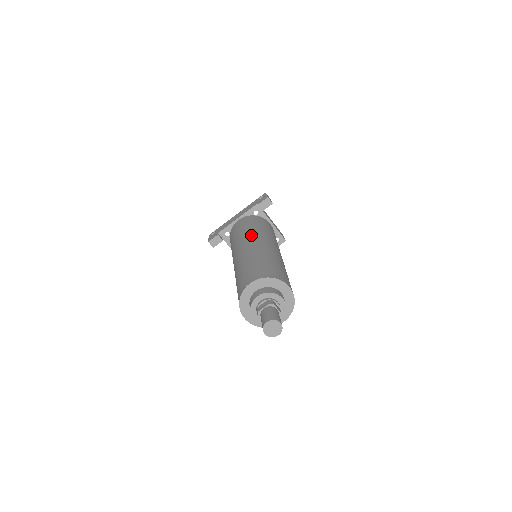
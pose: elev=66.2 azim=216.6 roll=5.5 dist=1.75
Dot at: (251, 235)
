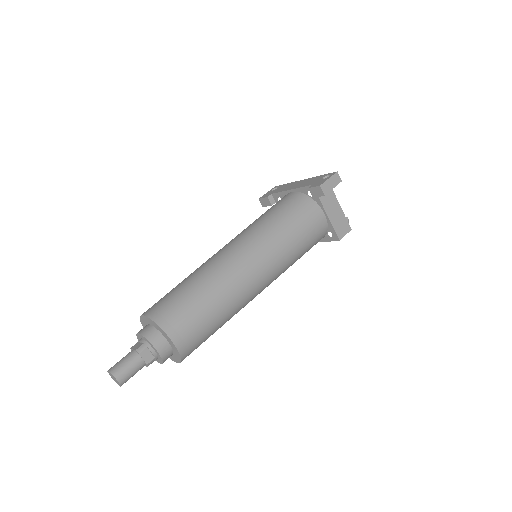
Dot at: (249, 235)
